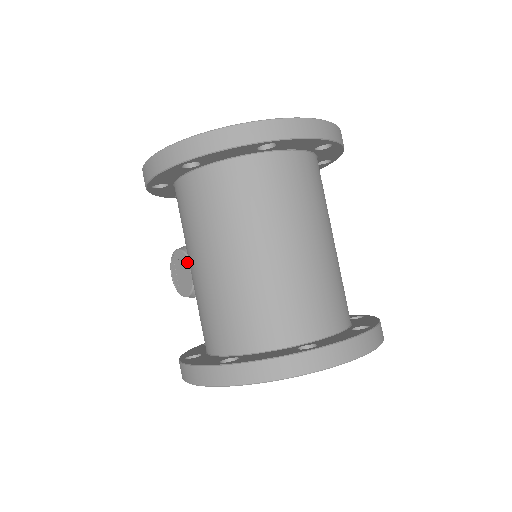
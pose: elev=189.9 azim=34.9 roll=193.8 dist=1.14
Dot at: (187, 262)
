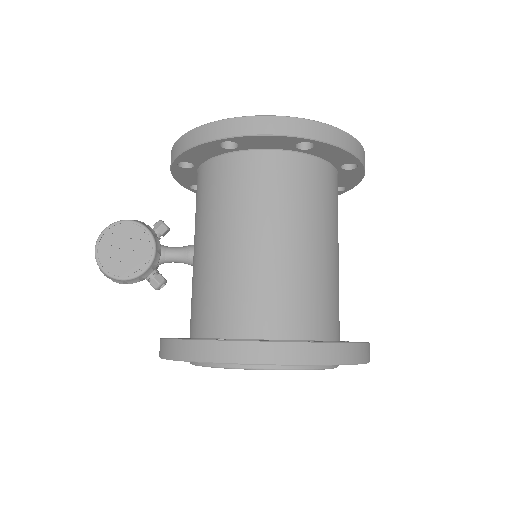
Dot at: (148, 238)
